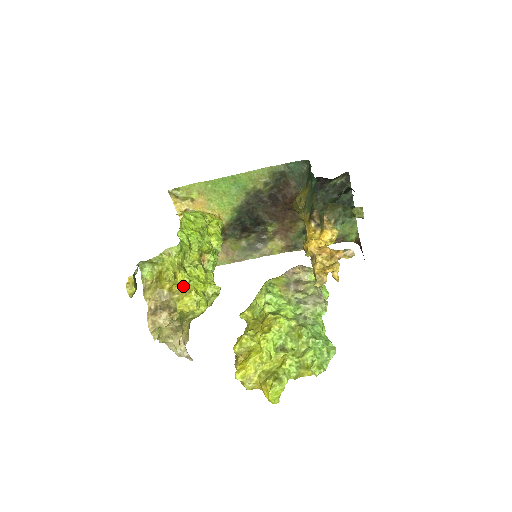
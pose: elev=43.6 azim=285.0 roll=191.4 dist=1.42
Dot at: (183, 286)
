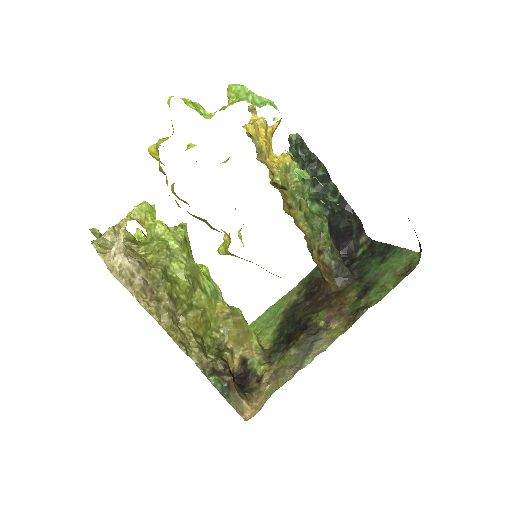
Dot at: occluded
